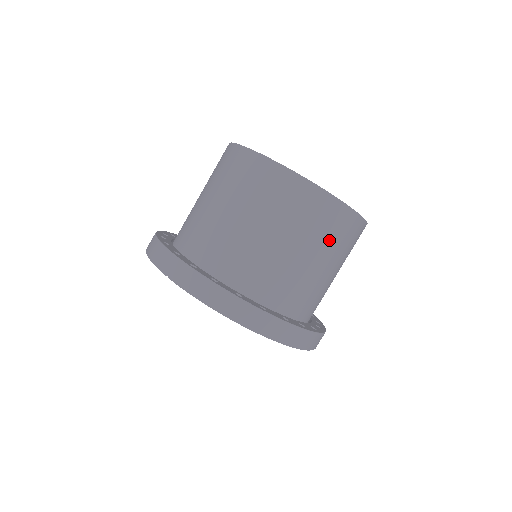
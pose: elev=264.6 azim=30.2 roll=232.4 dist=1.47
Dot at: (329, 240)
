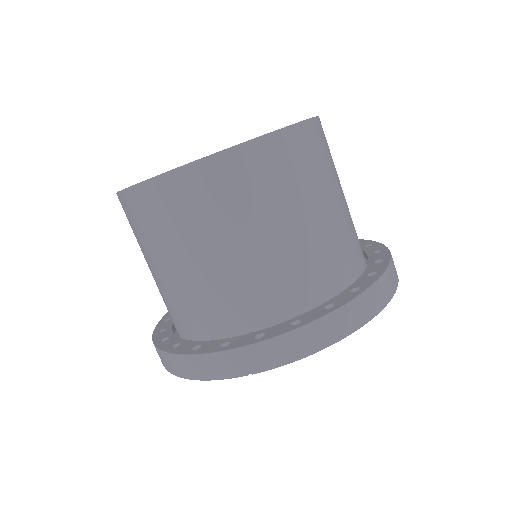
Dot at: (326, 168)
